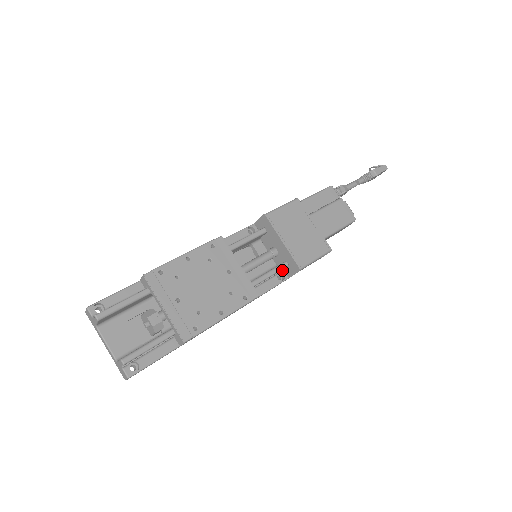
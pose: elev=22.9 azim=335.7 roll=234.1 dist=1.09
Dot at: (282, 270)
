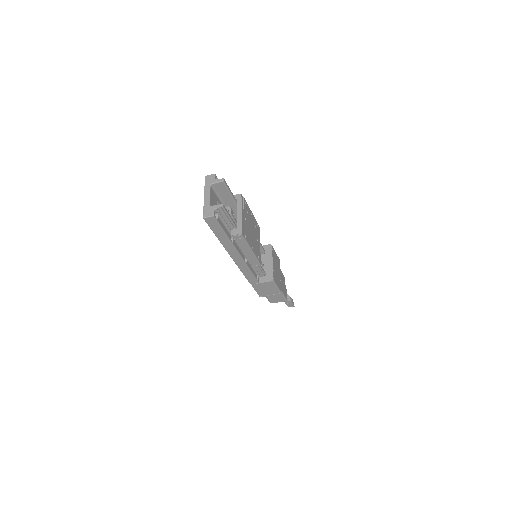
Dot at: (260, 275)
